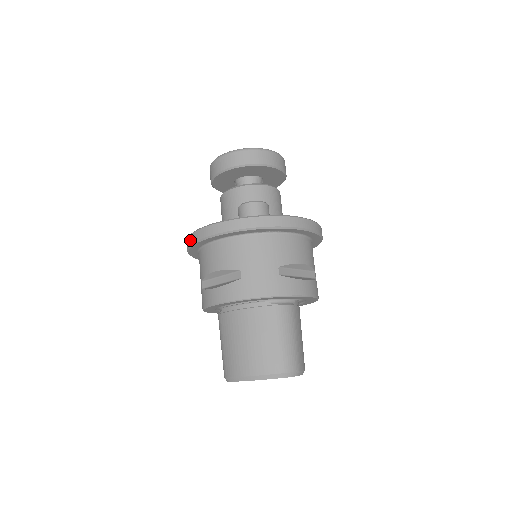
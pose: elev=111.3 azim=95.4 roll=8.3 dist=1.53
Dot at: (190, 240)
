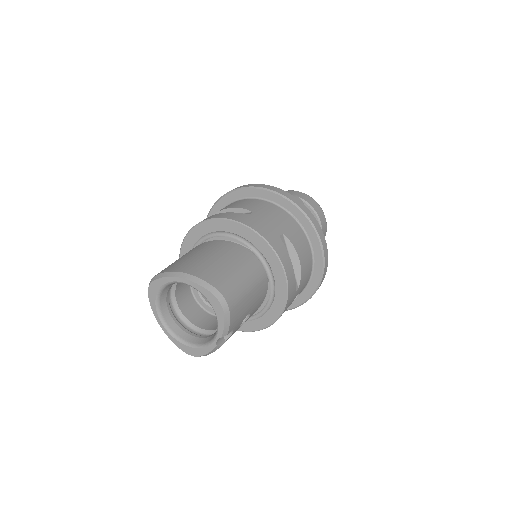
Dot at: occluded
